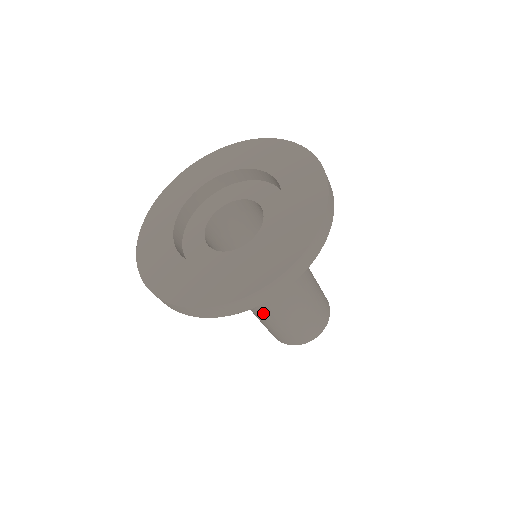
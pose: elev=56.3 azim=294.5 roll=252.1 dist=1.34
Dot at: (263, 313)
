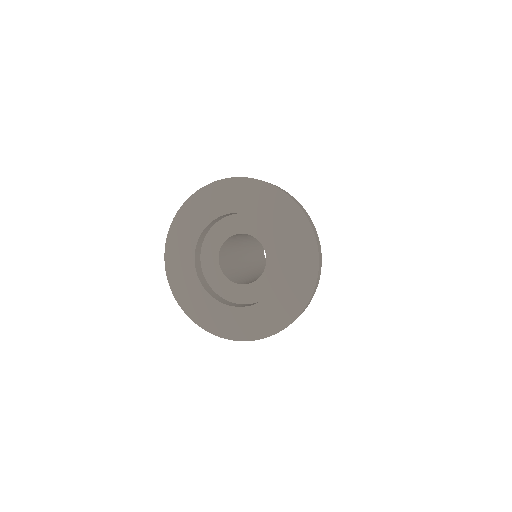
Dot at: occluded
